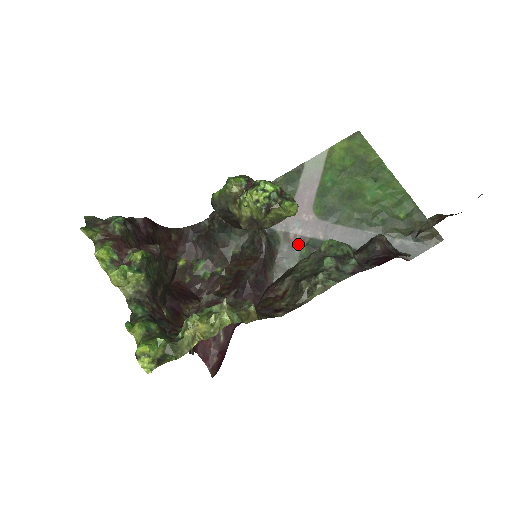
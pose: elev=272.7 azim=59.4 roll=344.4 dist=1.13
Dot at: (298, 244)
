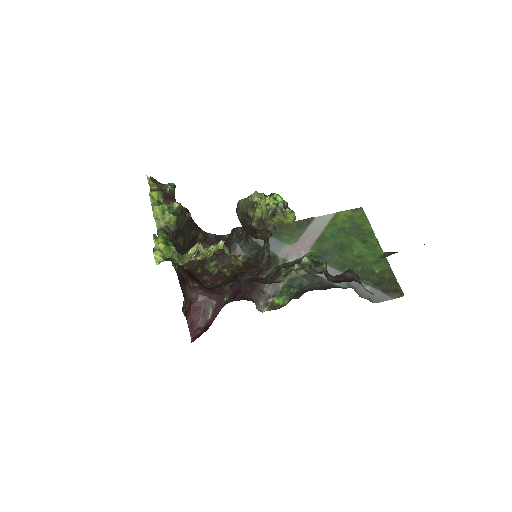
Dot at: occluded
